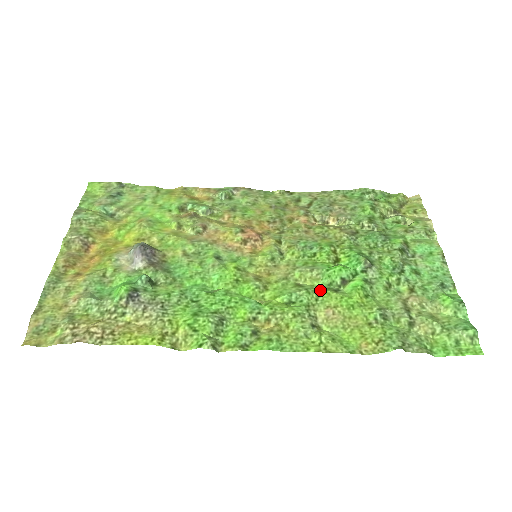
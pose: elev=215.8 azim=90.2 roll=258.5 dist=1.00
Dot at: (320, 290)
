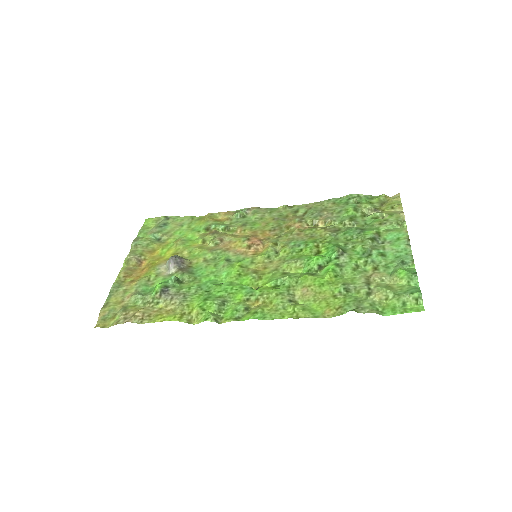
Dot at: (301, 275)
